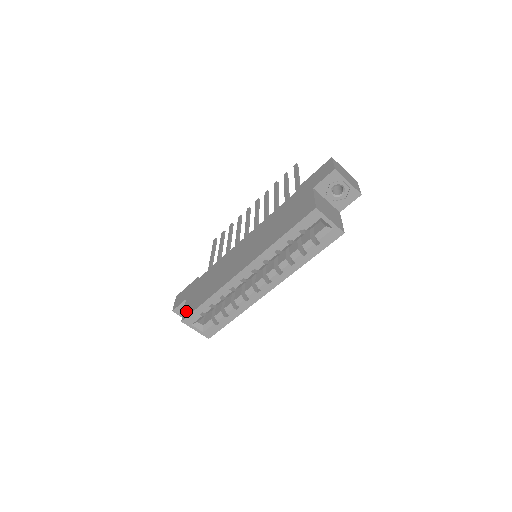
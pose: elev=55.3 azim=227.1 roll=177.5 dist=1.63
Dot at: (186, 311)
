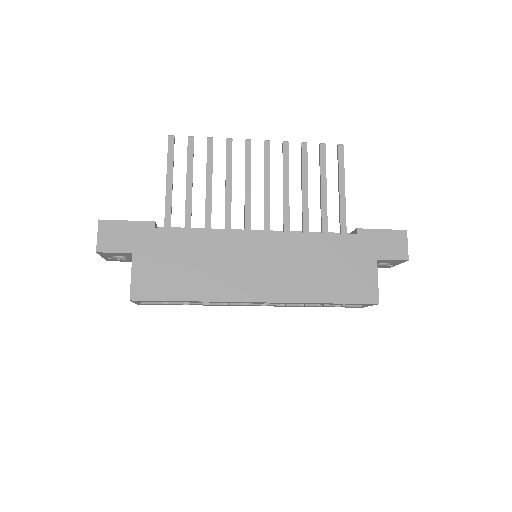
Dot at: (139, 286)
